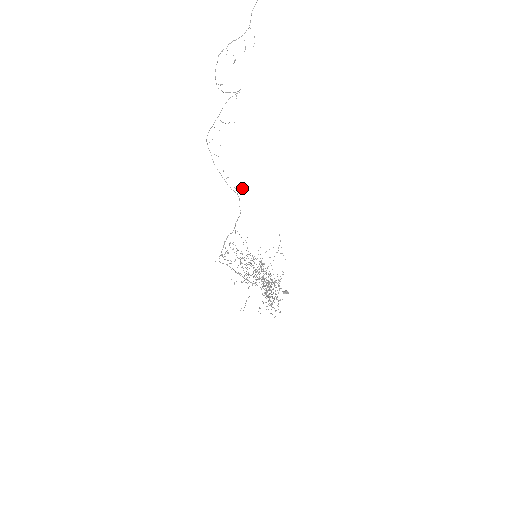
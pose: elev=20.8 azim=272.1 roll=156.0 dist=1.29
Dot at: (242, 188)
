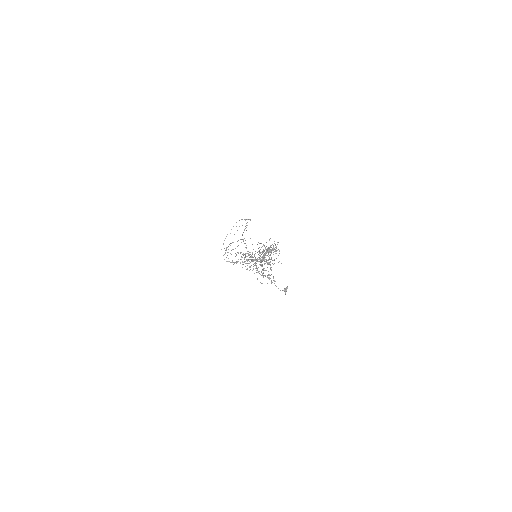
Dot at: occluded
